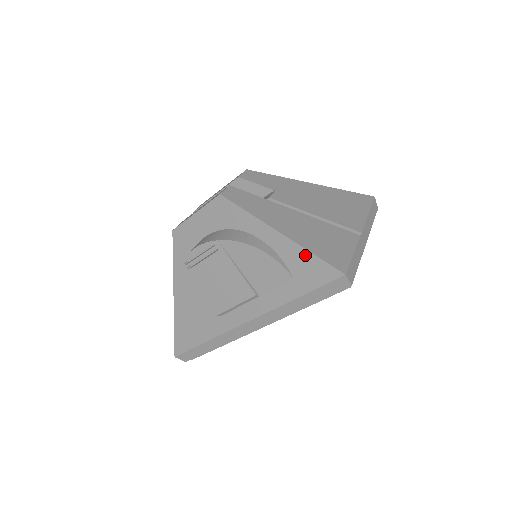
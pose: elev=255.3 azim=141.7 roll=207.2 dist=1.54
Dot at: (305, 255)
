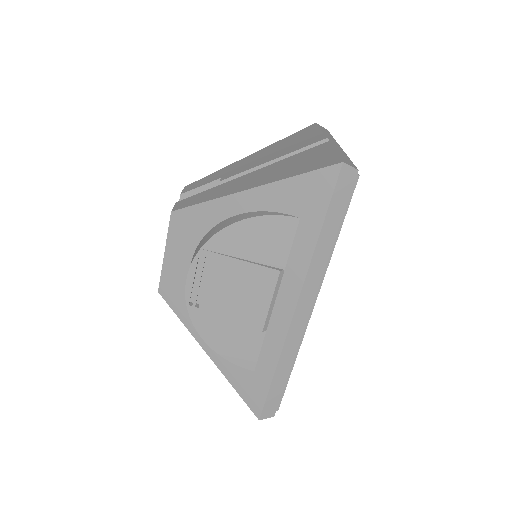
Dot at: (291, 184)
